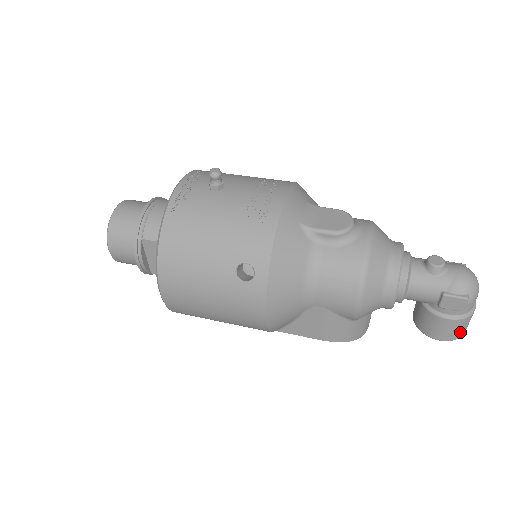
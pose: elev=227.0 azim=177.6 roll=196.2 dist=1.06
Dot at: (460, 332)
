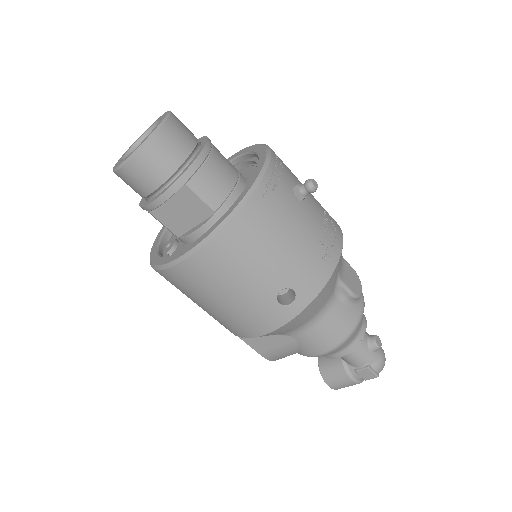
Dot at: occluded
